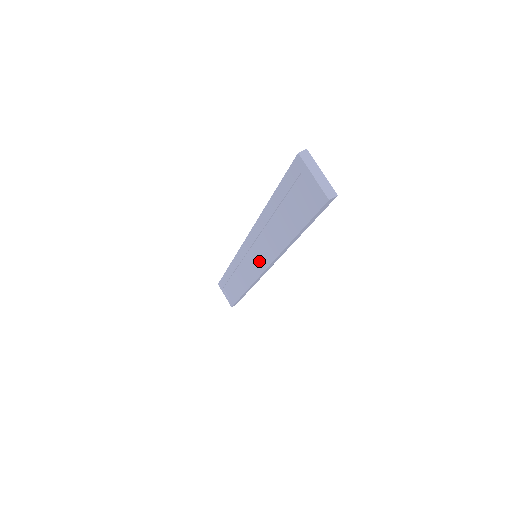
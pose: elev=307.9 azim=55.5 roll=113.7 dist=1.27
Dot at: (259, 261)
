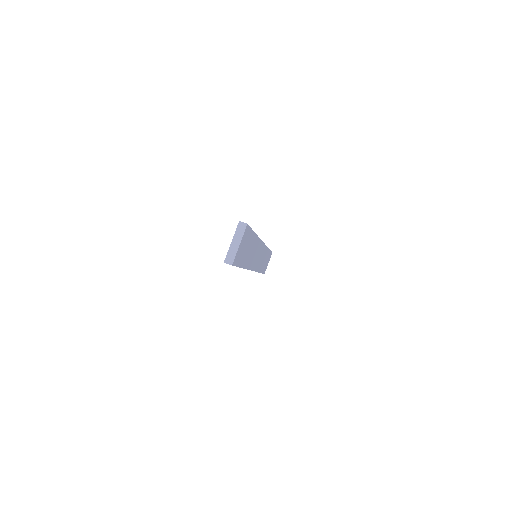
Dot at: occluded
